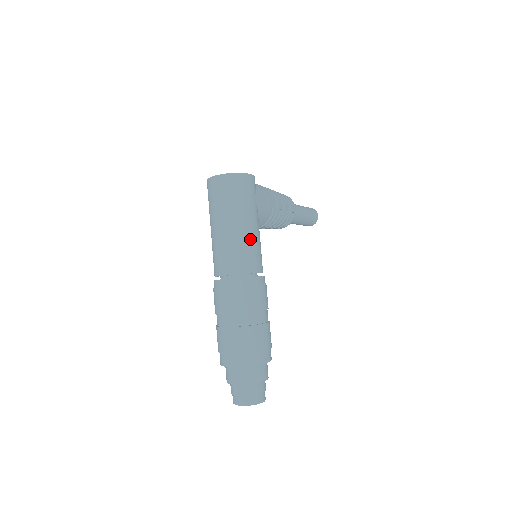
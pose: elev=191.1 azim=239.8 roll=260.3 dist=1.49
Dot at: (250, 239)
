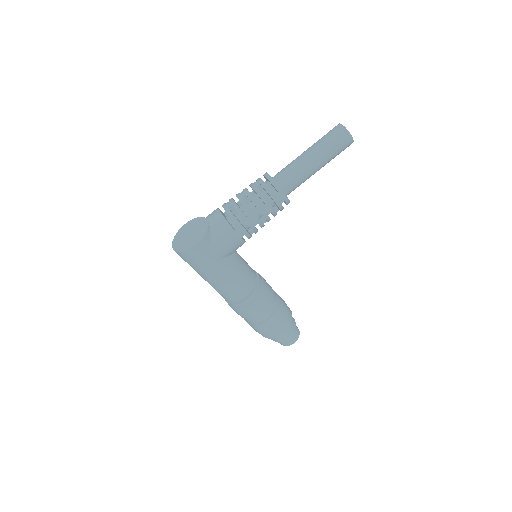
Dot at: (223, 285)
